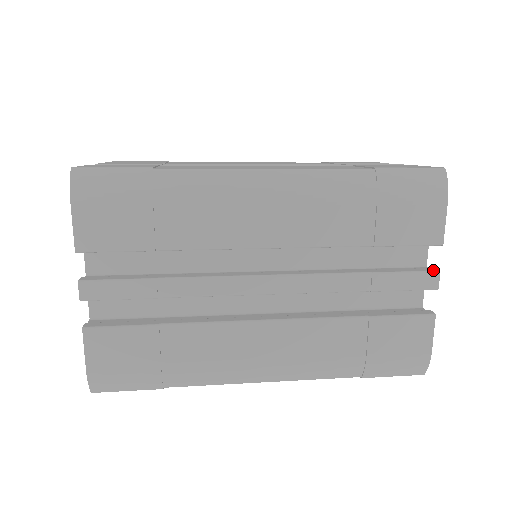
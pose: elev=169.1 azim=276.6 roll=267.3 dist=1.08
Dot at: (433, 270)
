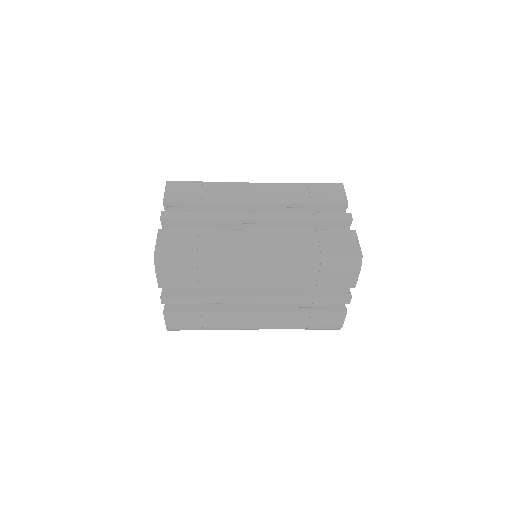
Dot at: (348, 296)
